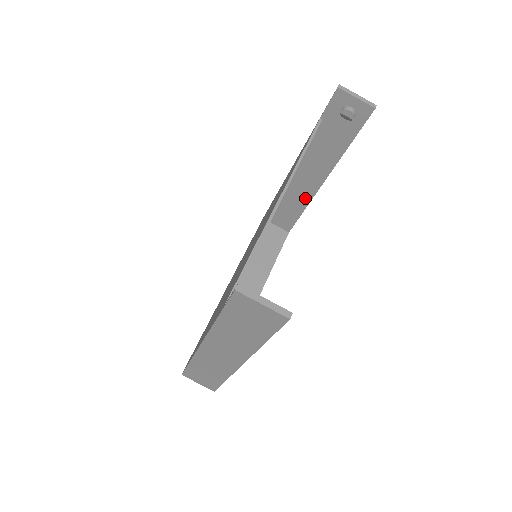
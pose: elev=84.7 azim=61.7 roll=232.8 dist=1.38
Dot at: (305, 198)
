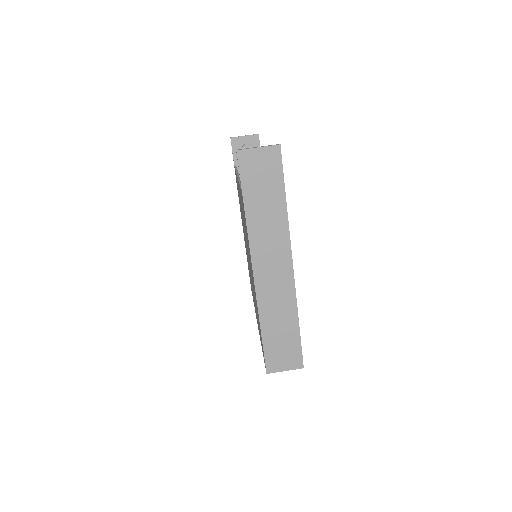
Dot at: occluded
